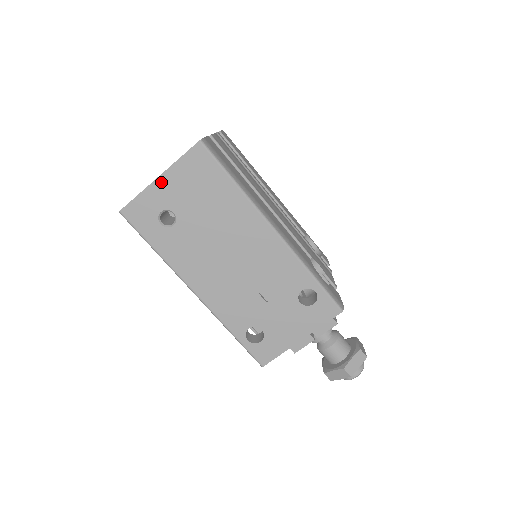
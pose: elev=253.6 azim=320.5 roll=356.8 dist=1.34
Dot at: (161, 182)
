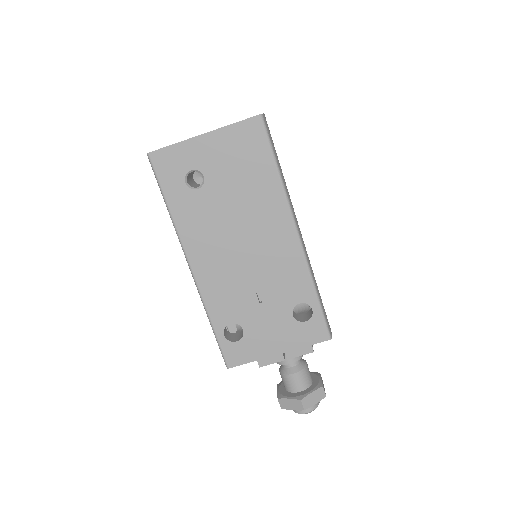
Dot at: (204, 140)
